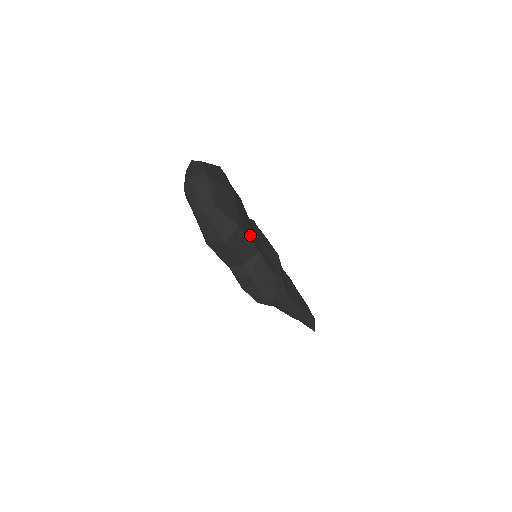
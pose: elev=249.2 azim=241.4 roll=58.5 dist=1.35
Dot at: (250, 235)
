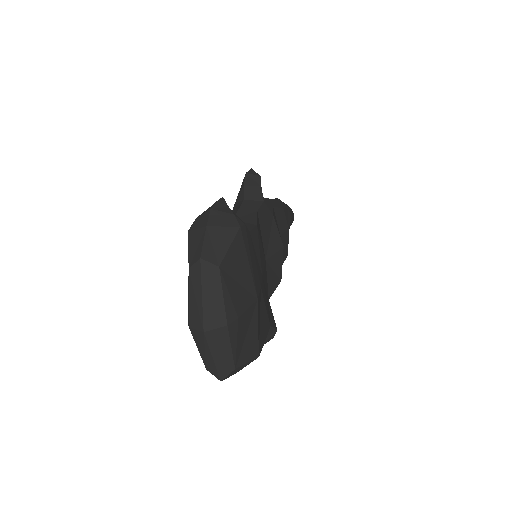
Dot at: (265, 326)
